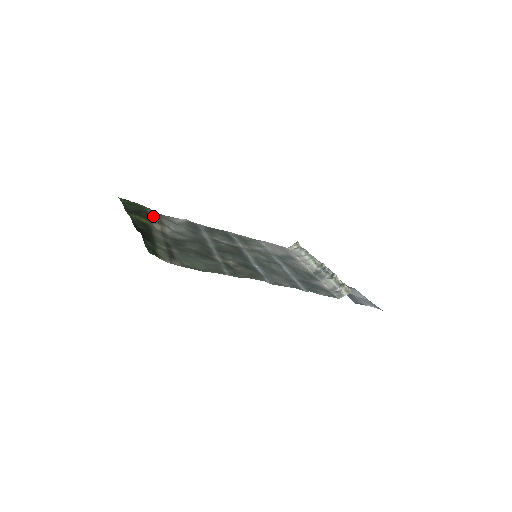
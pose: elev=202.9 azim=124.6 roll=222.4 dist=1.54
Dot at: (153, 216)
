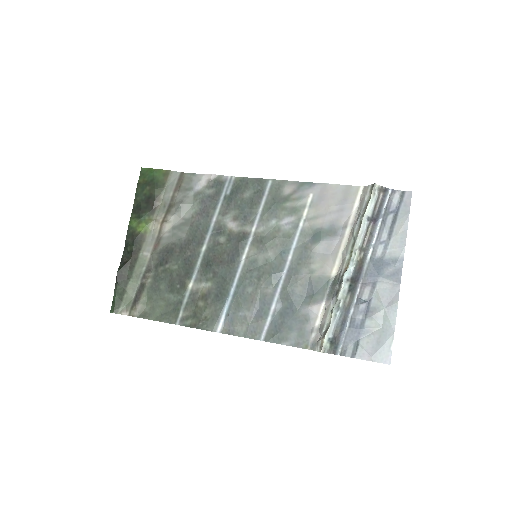
Dot at: (167, 194)
